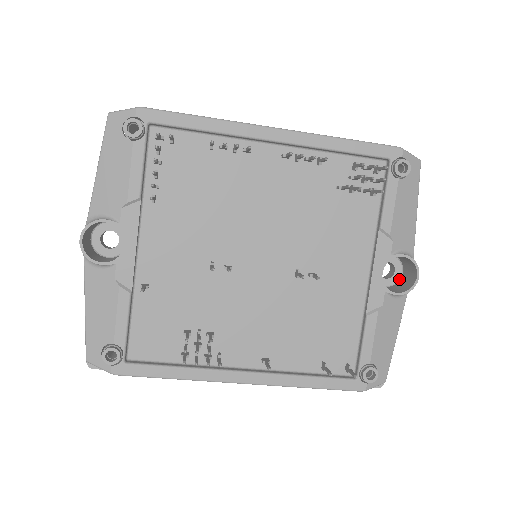
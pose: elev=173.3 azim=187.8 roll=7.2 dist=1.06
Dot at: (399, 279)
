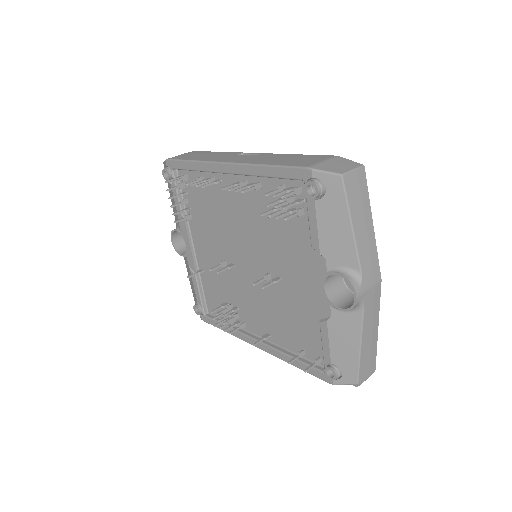
Dot at: occluded
